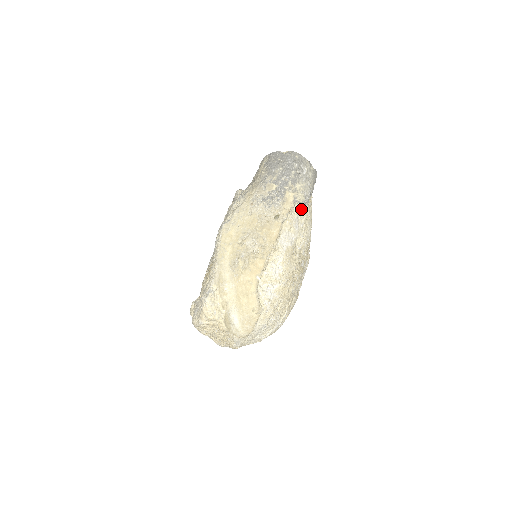
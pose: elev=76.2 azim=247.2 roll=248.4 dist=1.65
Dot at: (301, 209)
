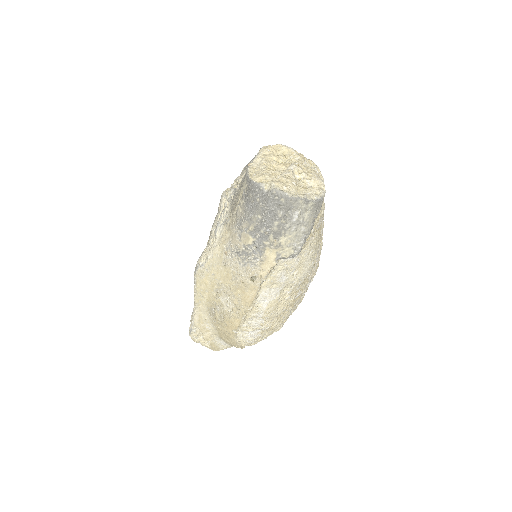
Dot at: (290, 259)
